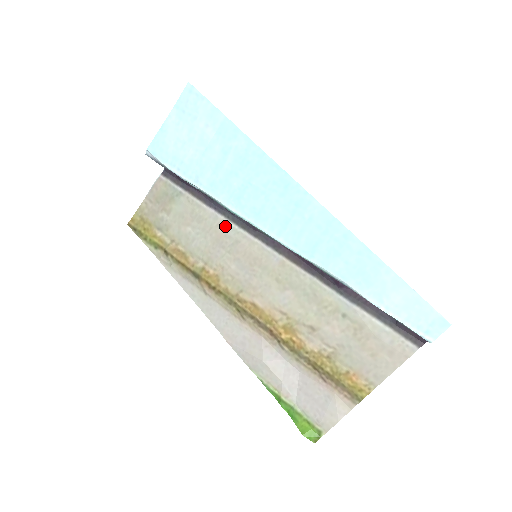
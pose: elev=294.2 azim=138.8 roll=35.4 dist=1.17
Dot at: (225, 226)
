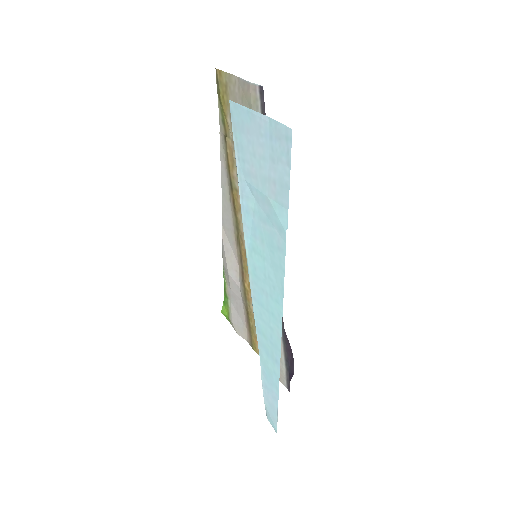
Dot at: occluded
